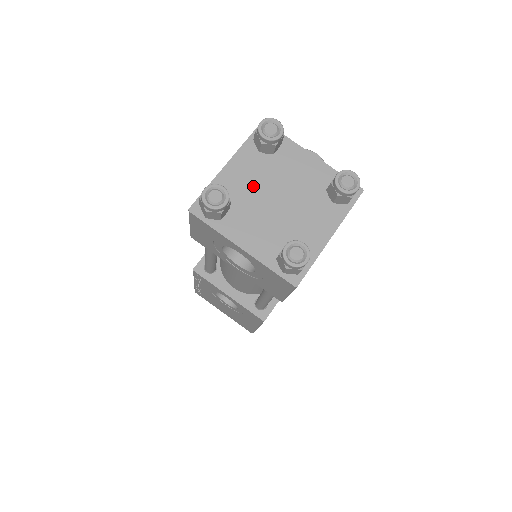
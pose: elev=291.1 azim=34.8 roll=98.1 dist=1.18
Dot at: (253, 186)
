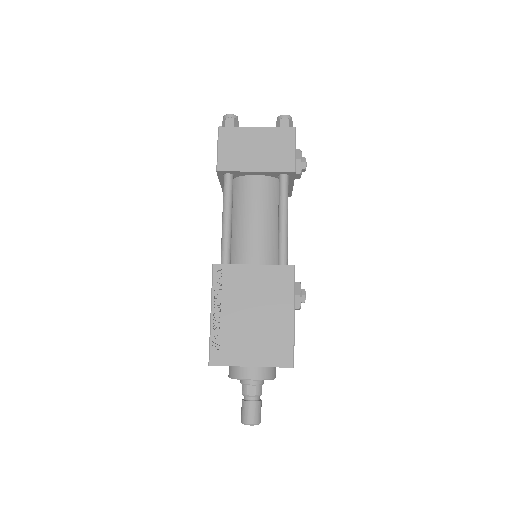
Dot at: occluded
